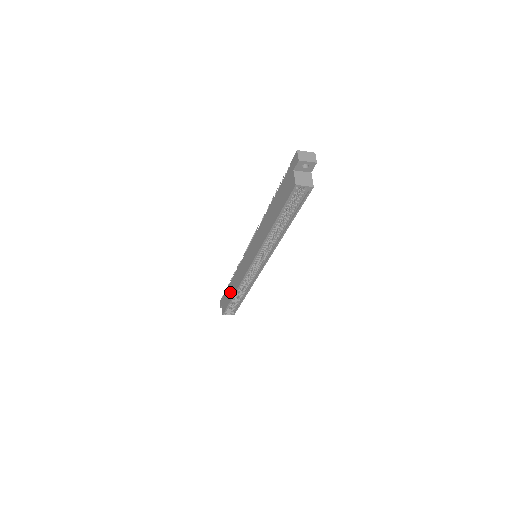
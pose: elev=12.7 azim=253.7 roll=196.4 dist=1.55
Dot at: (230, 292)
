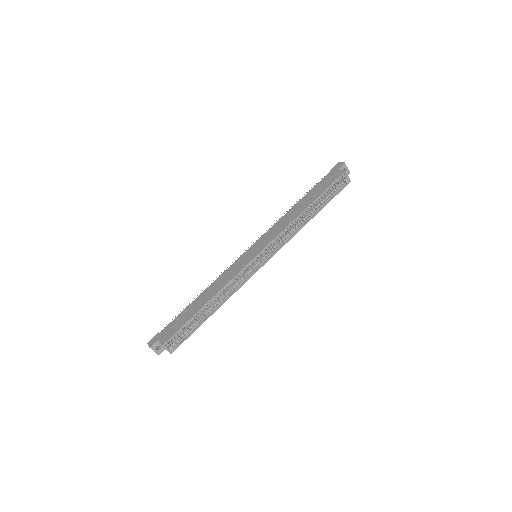
Dot at: (193, 308)
